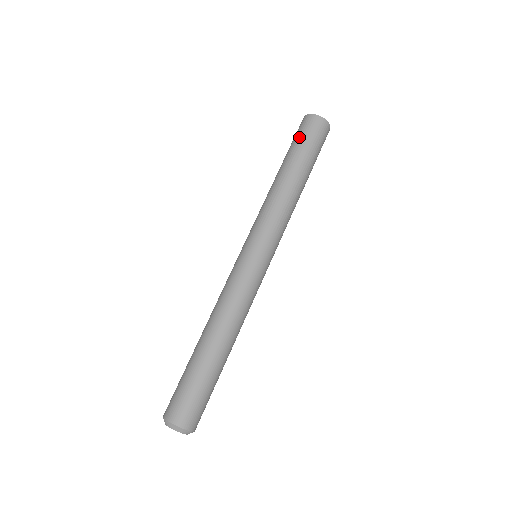
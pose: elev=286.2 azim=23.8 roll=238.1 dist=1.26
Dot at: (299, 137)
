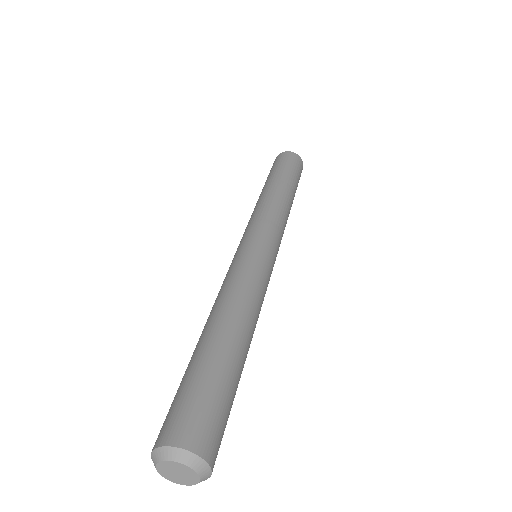
Dot at: (277, 165)
